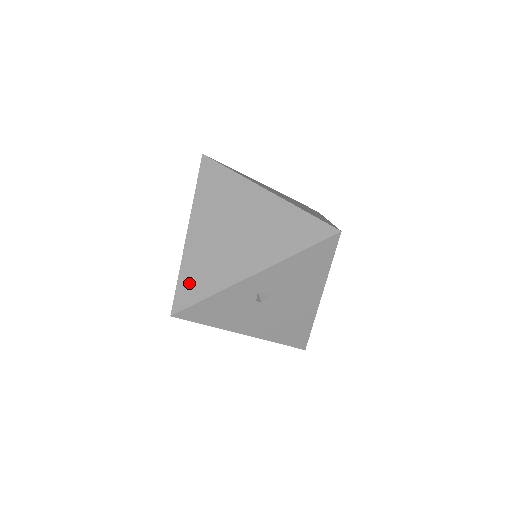
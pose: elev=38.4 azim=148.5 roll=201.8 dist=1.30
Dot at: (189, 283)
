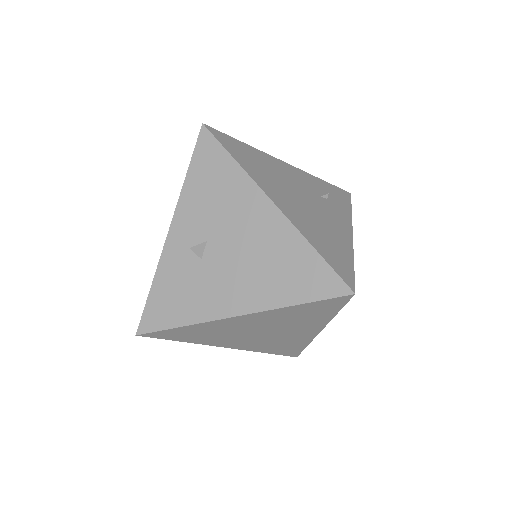
Dot at: occluded
